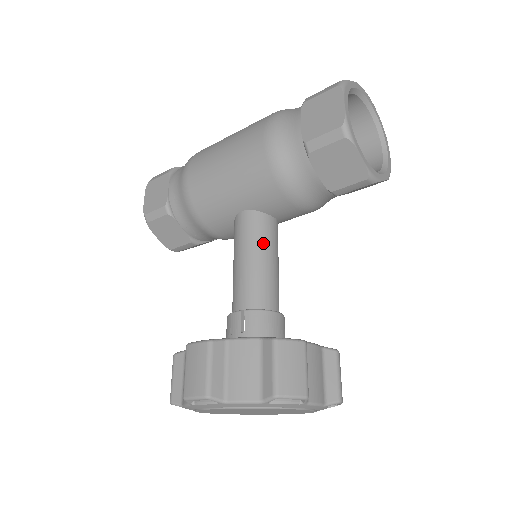
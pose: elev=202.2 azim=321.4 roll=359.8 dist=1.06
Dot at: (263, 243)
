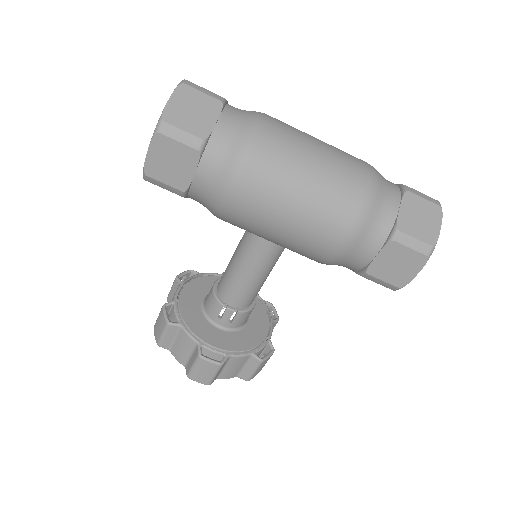
Dot at: (272, 267)
